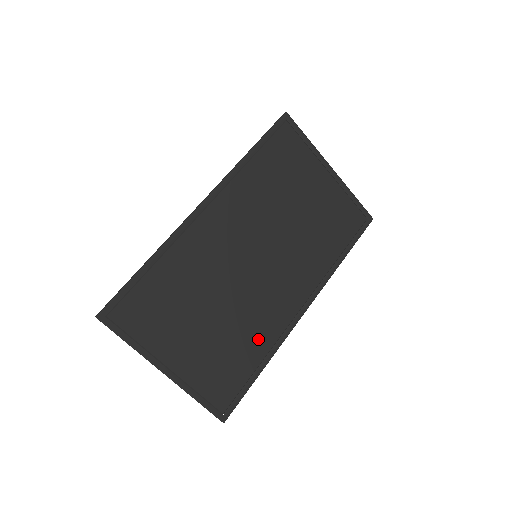
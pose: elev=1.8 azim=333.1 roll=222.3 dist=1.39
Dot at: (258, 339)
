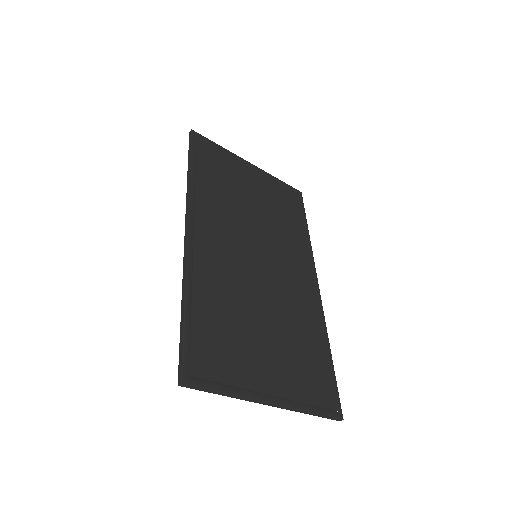
Dot at: (309, 327)
